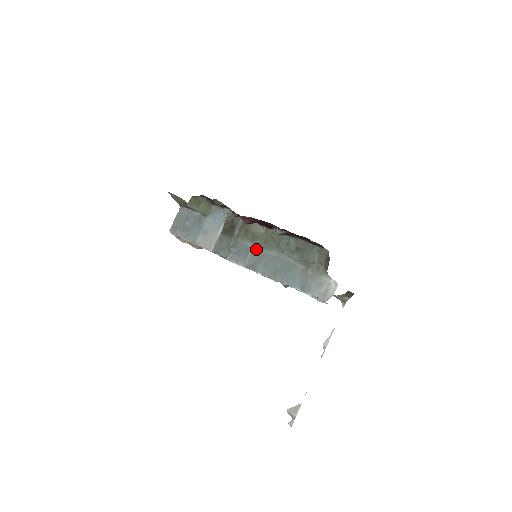
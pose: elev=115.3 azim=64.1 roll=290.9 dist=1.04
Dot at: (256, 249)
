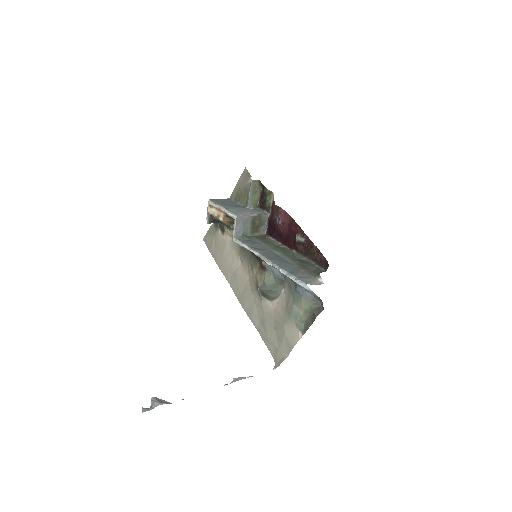
Dot at: (265, 246)
